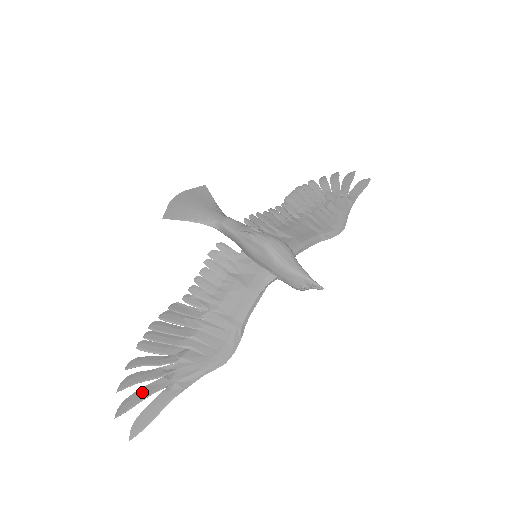
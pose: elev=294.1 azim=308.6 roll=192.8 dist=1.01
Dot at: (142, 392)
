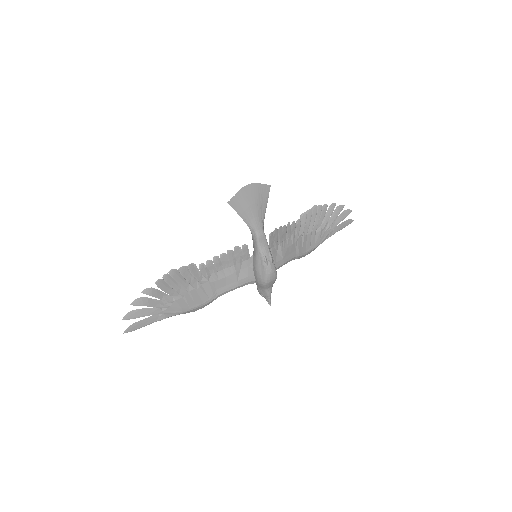
Dot at: (144, 311)
